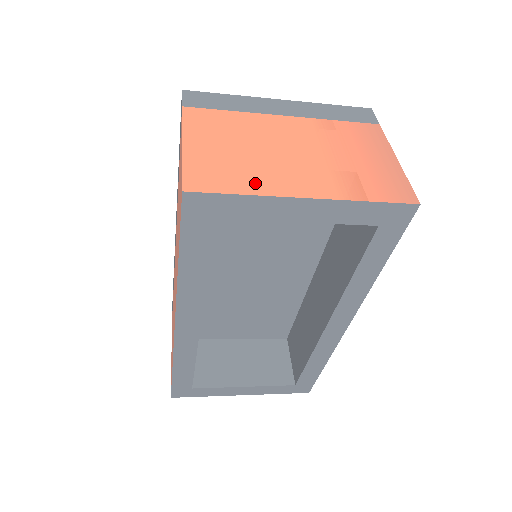
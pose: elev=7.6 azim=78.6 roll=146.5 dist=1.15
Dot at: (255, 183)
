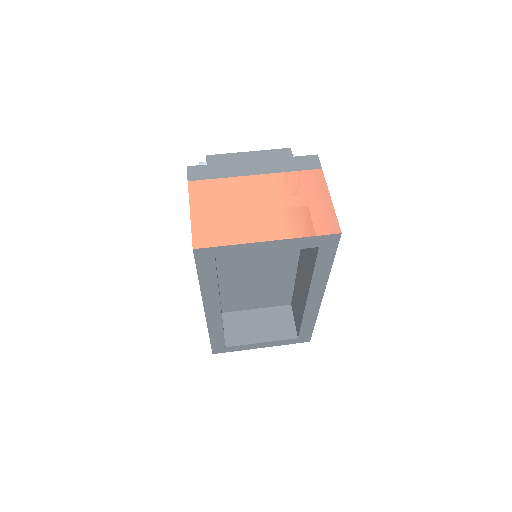
Dot at: (236, 235)
